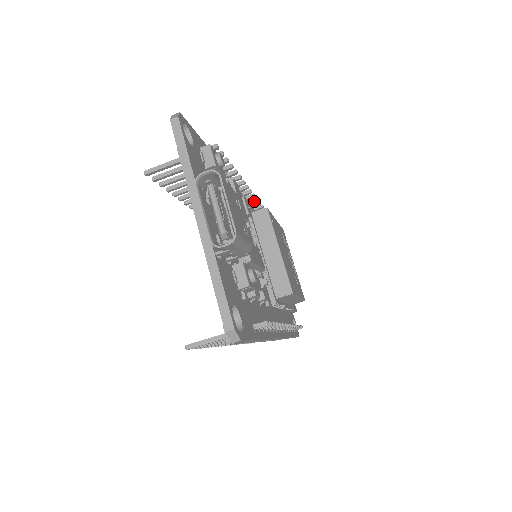
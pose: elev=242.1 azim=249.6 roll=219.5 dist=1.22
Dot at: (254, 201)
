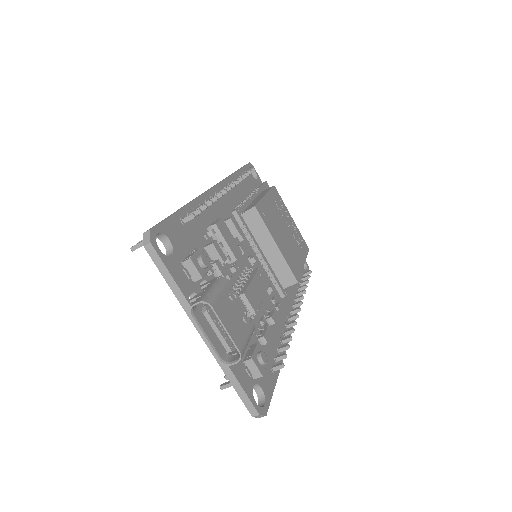
Dot at: occluded
